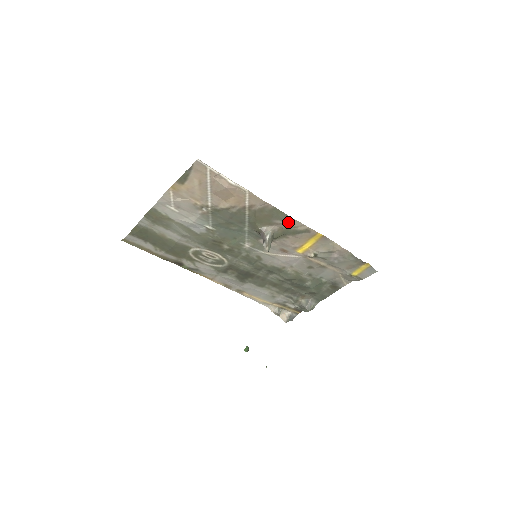
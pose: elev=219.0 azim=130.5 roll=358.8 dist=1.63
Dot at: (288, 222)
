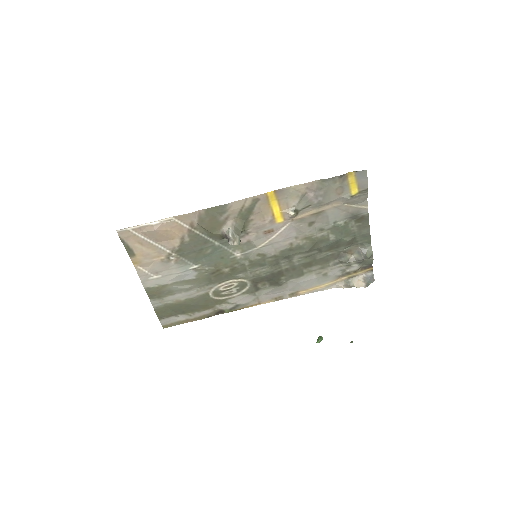
Dot at: (231, 209)
